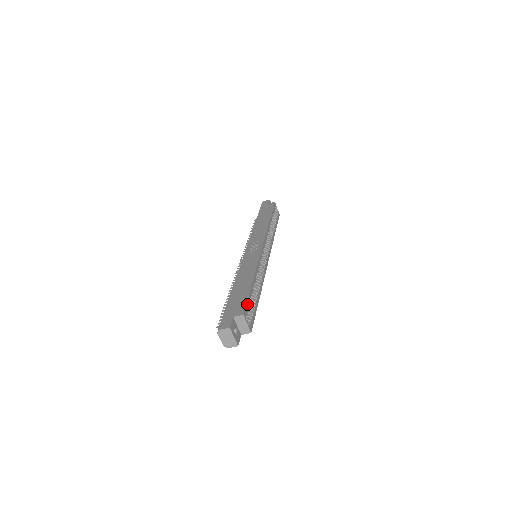
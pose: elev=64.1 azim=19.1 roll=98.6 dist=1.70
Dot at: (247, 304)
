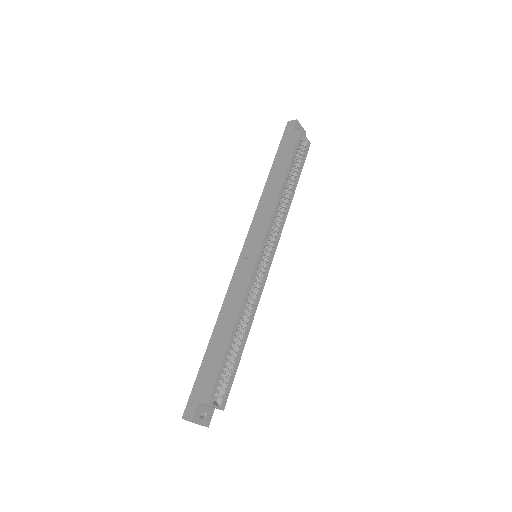
Dot at: (216, 381)
